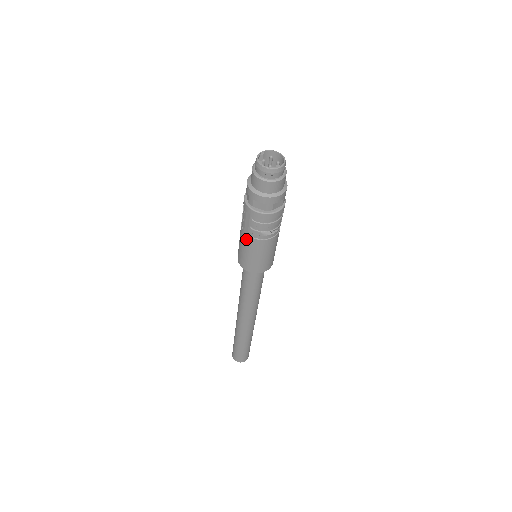
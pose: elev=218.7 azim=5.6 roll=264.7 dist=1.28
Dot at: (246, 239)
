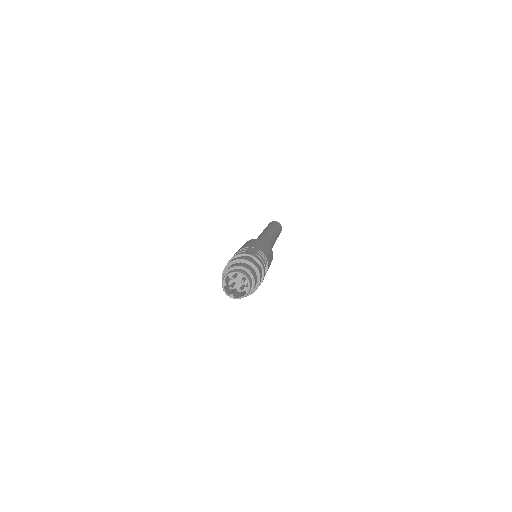
Dot at: occluded
